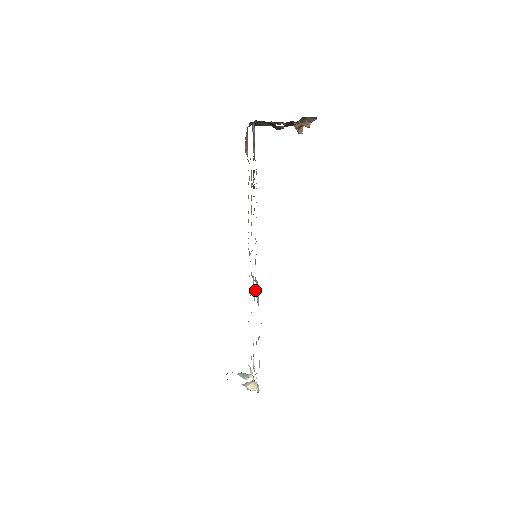
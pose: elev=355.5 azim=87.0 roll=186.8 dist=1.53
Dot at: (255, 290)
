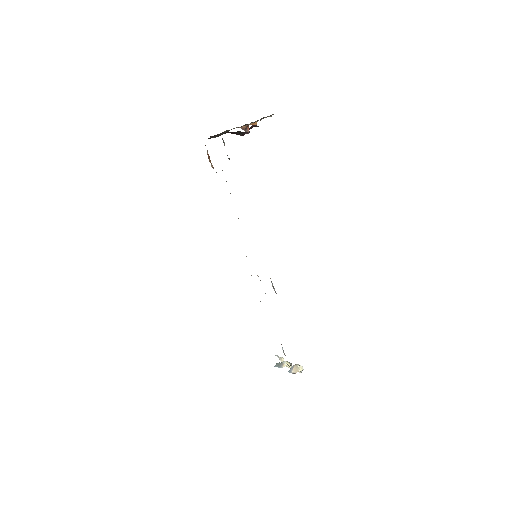
Dot at: (272, 285)
